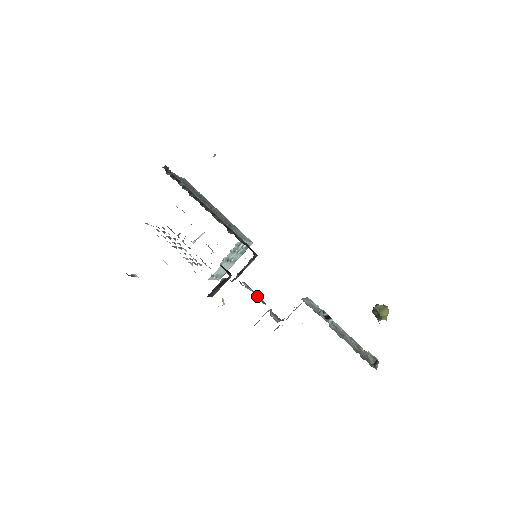
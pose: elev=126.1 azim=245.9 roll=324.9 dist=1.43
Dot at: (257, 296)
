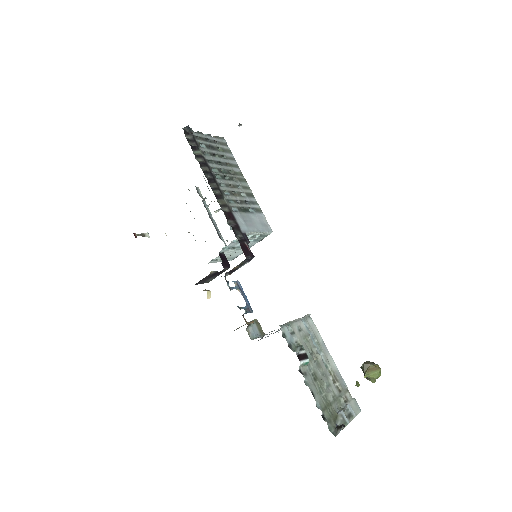
Dot at: (245, 301)
